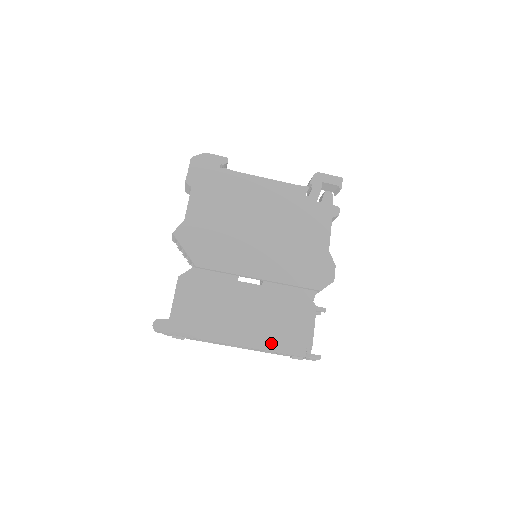
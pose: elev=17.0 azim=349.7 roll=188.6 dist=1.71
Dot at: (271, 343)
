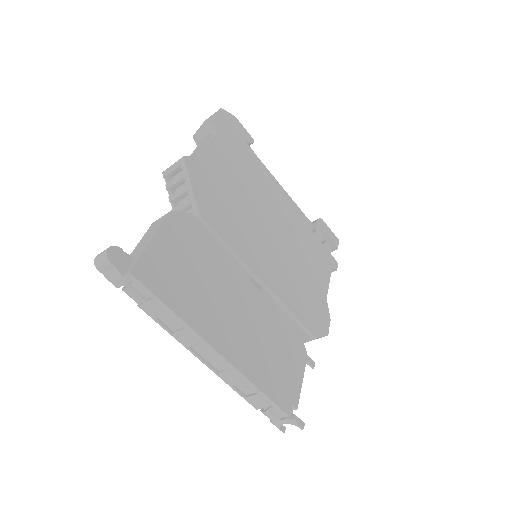
Dot at: (257, 373)
